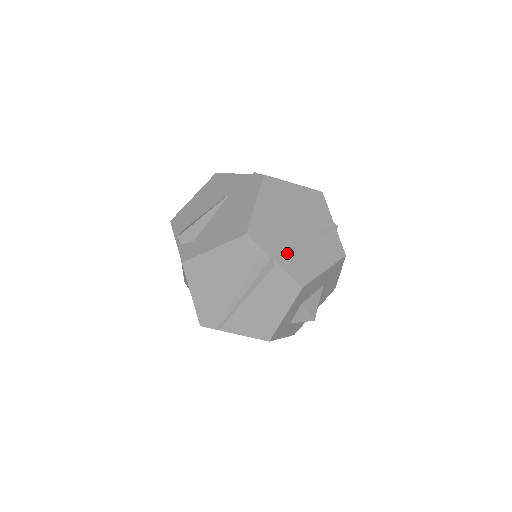
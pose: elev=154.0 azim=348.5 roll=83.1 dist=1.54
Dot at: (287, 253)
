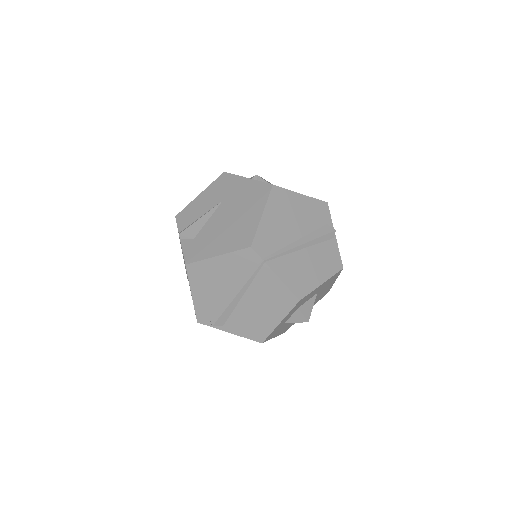
Dot at: occluded
